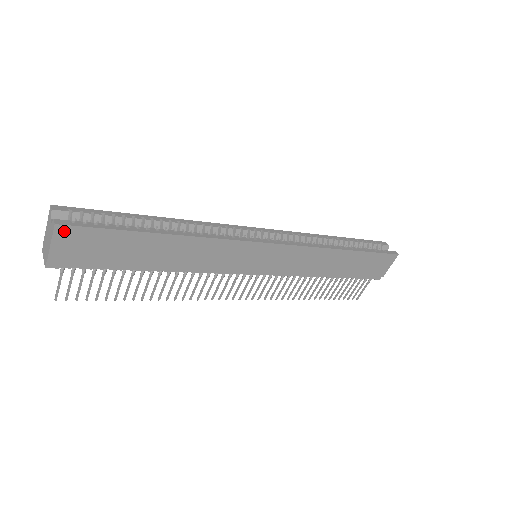
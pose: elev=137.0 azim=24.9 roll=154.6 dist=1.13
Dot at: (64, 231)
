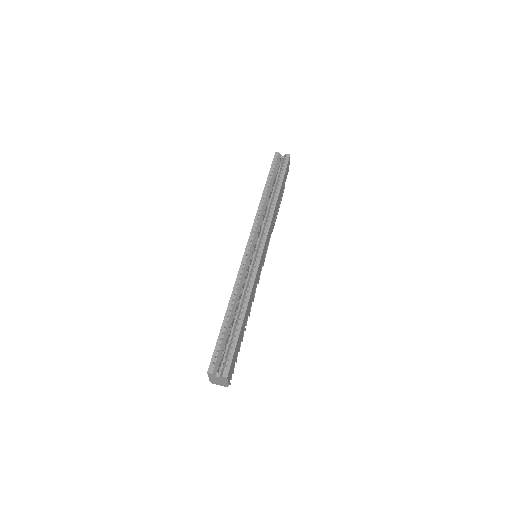
Dot at: (229, 373)
